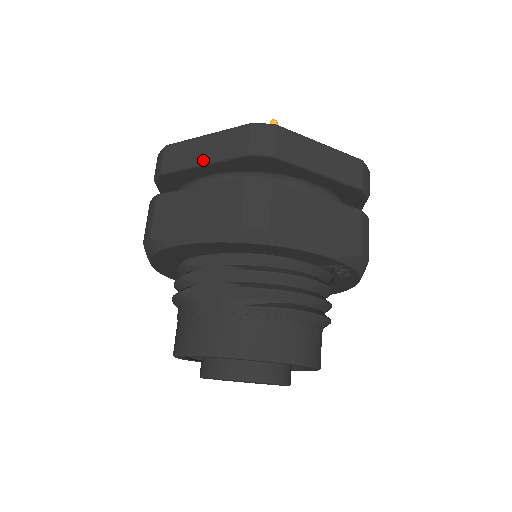
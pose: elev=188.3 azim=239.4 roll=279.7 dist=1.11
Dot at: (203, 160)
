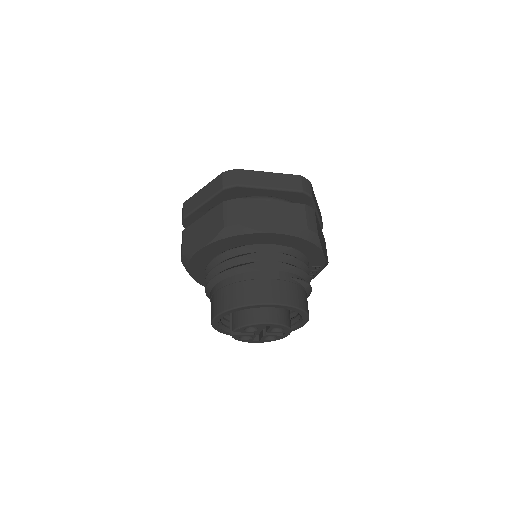
Dot at: (272, 186)
